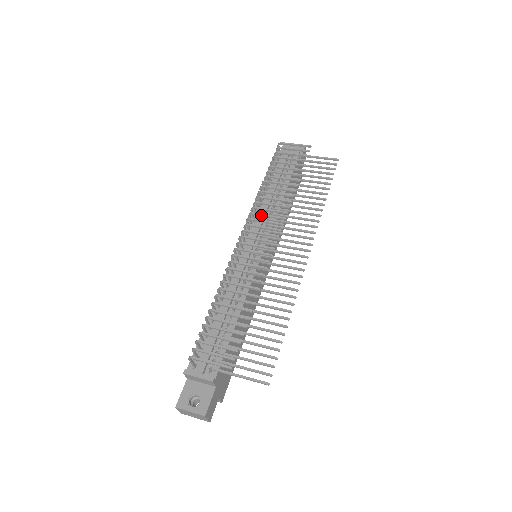
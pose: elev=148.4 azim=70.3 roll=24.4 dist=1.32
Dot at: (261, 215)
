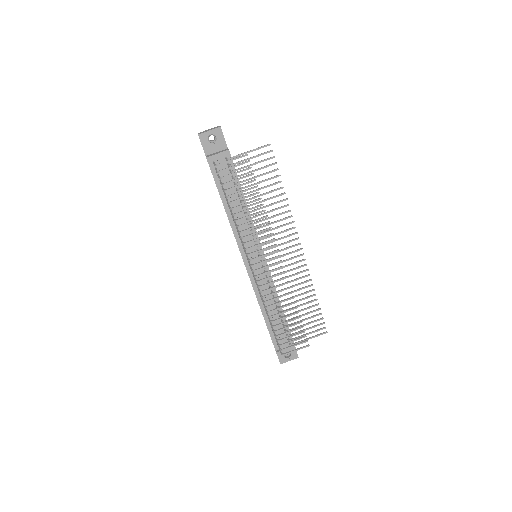
Dot at: occluded
